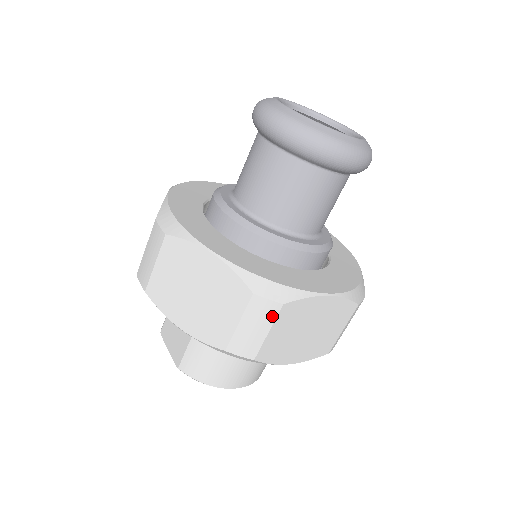
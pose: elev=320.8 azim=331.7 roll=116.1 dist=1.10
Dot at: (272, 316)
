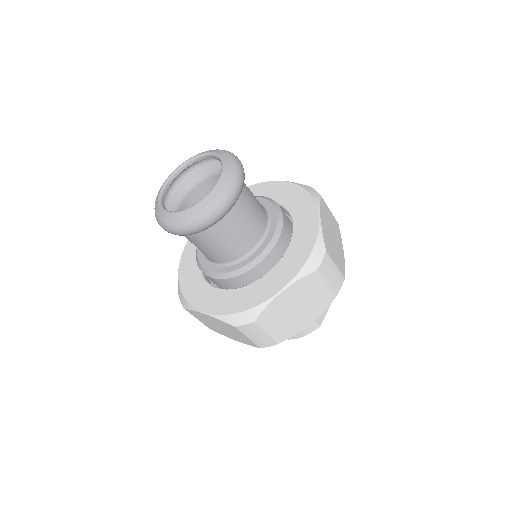
Dot at: occluded
